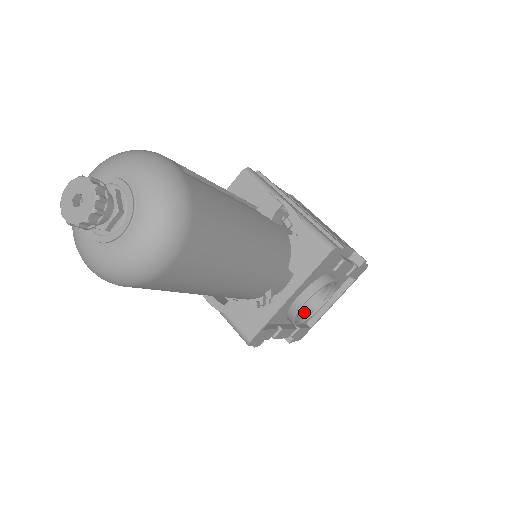
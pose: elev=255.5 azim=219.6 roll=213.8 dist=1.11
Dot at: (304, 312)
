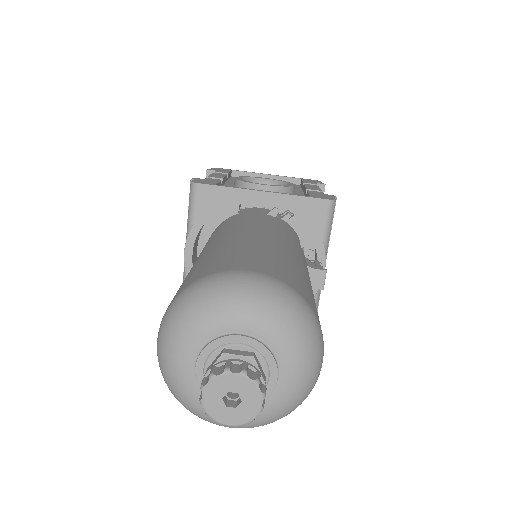
Dot at: occluded
